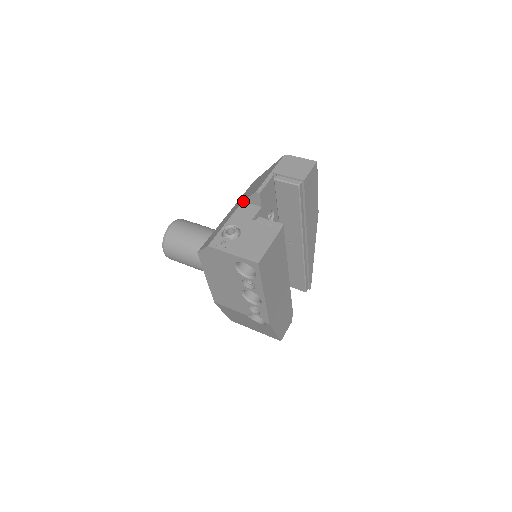
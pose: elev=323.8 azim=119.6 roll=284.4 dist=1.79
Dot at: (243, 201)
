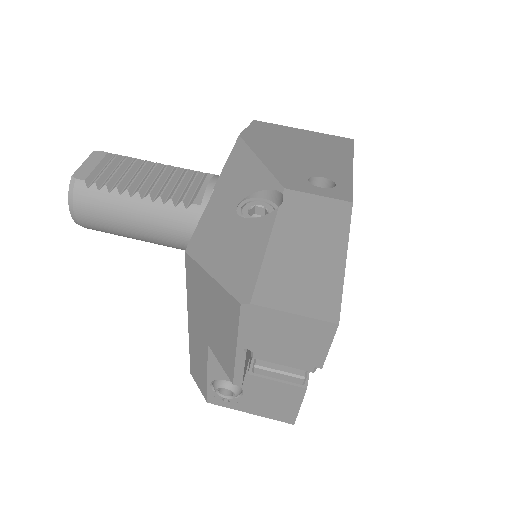
Dot at: (209, 346)
